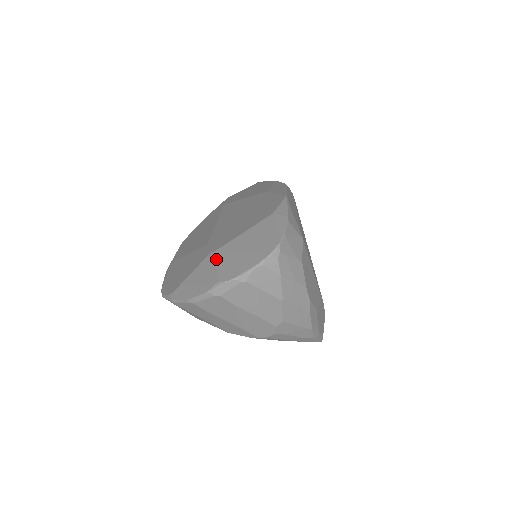
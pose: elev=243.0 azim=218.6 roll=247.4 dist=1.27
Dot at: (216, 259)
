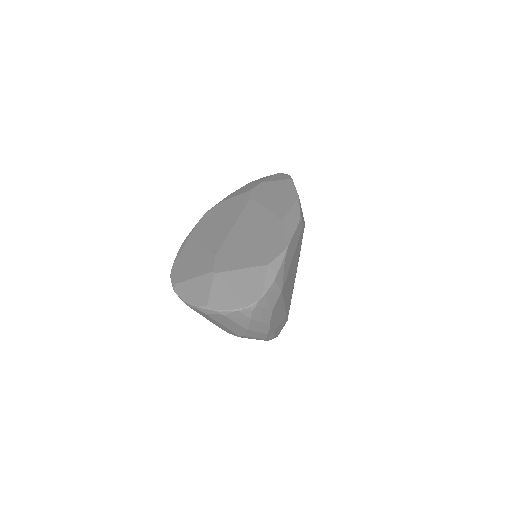
Dot at: (213, 282)
